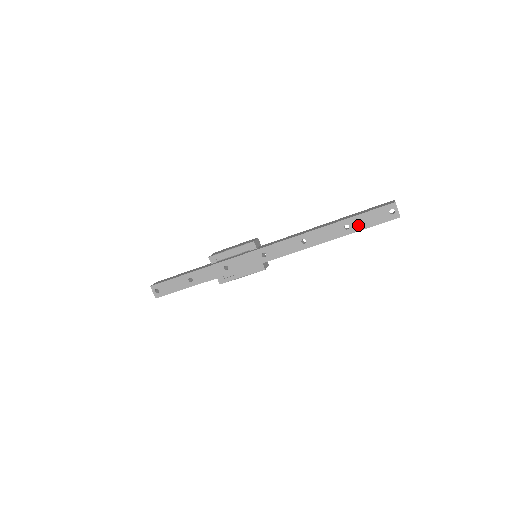
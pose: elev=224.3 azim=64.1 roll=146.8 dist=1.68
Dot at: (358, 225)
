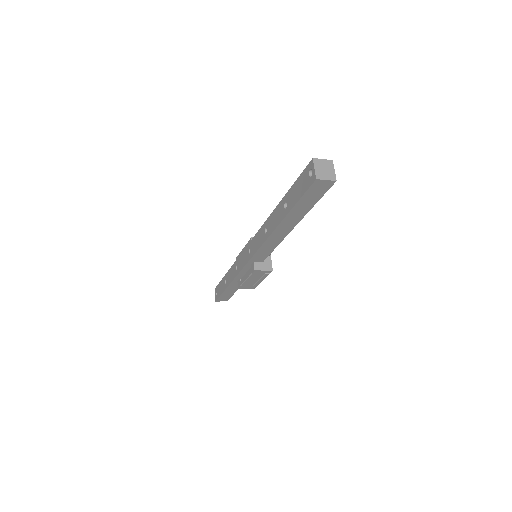
Dot at: (291, 200)
